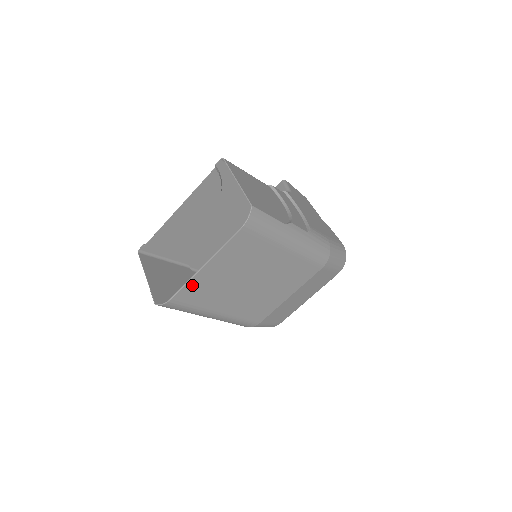
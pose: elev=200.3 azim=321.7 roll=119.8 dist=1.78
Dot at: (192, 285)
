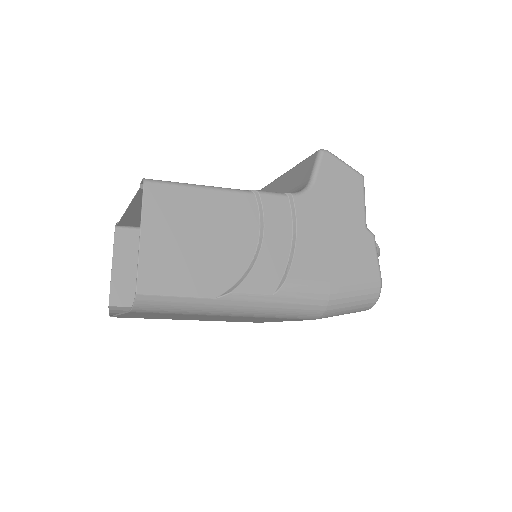
Dot at: (124, 316)
